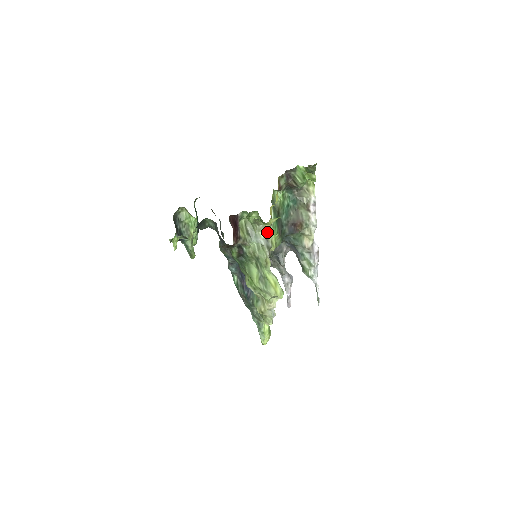
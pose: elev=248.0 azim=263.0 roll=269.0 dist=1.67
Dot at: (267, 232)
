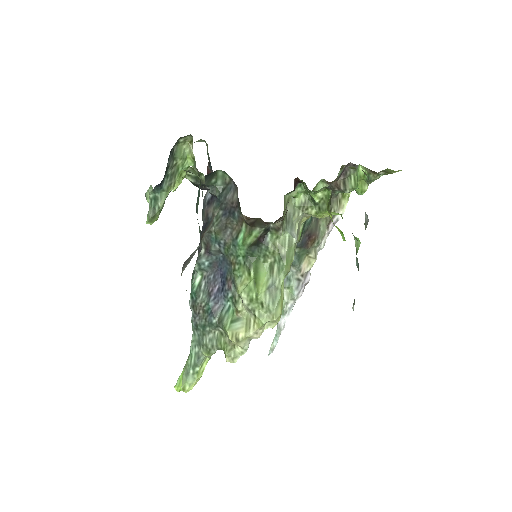
Dot at: (299, 228)
